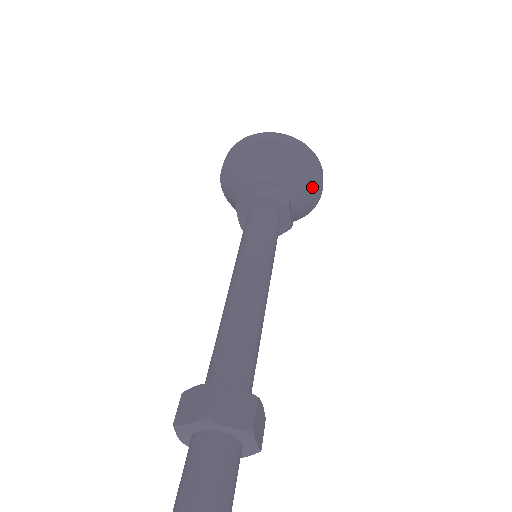
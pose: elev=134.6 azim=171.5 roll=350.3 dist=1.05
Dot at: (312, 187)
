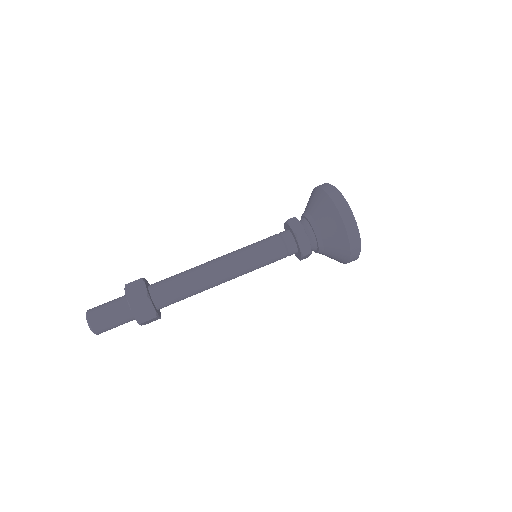
Dot at: (338, 259)
